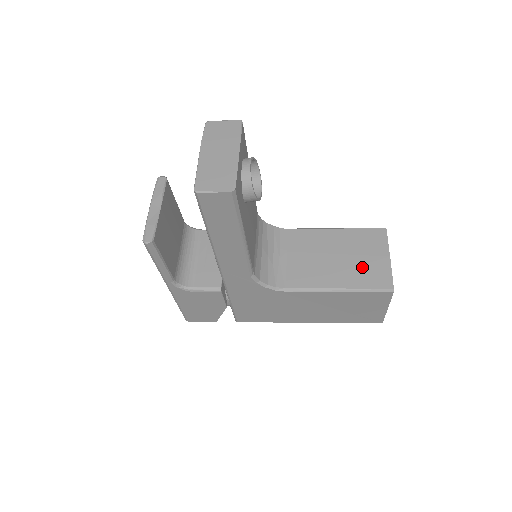
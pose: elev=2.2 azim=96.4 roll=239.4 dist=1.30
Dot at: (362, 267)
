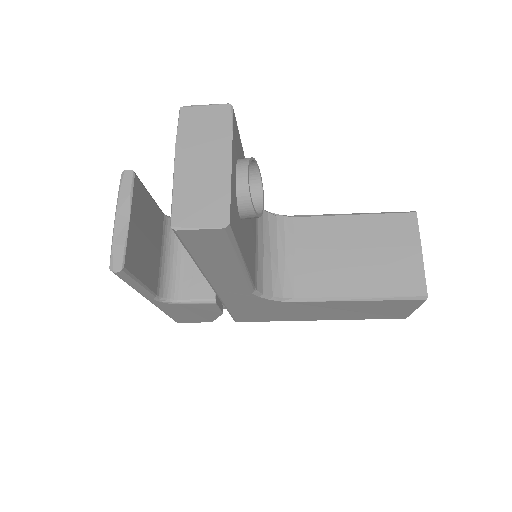
Dot at: (388, 267)
